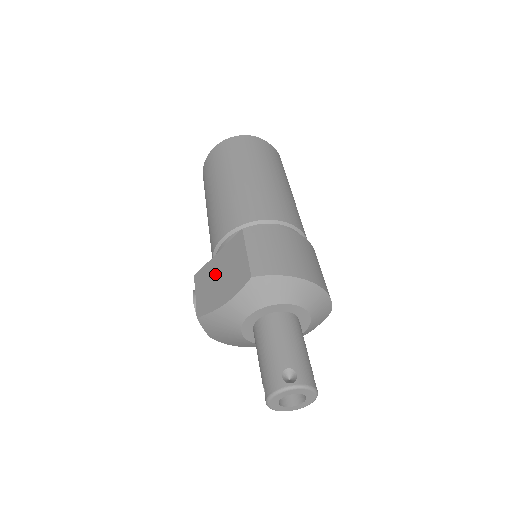
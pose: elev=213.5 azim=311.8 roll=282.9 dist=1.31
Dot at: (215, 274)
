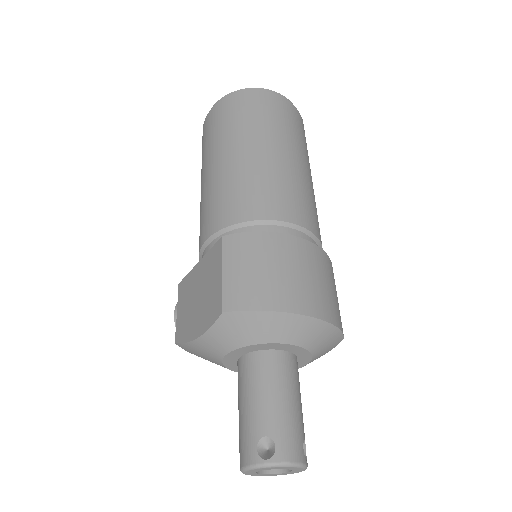
Dot at: (194, 291)
